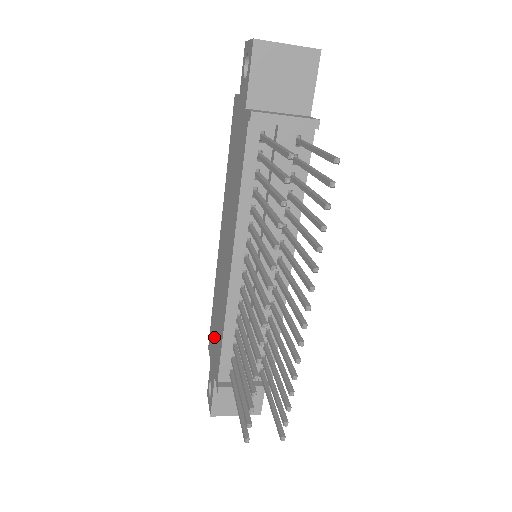
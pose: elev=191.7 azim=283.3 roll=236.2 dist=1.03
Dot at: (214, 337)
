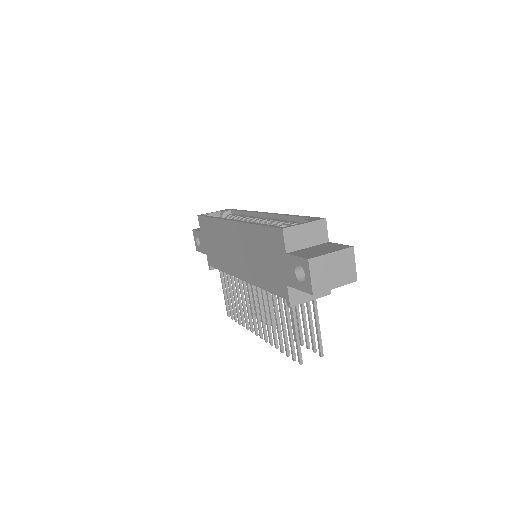
Dot at: (209, 239)
